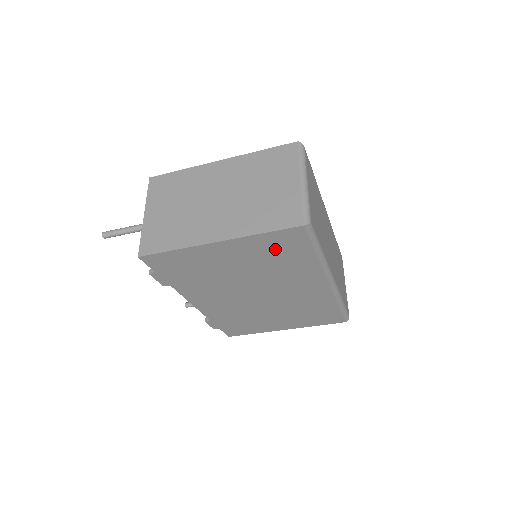
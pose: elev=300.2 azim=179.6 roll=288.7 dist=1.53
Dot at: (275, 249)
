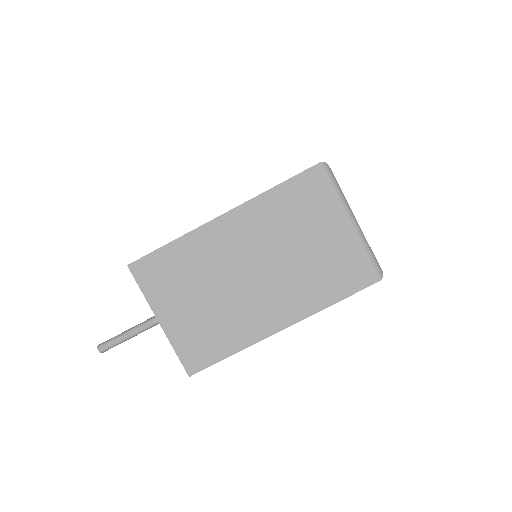
Dot at: occluded
